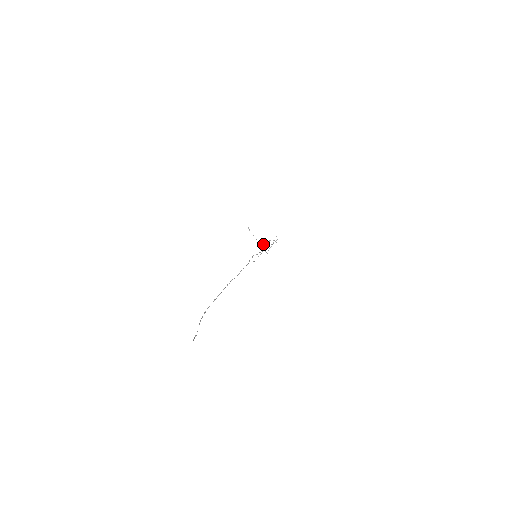
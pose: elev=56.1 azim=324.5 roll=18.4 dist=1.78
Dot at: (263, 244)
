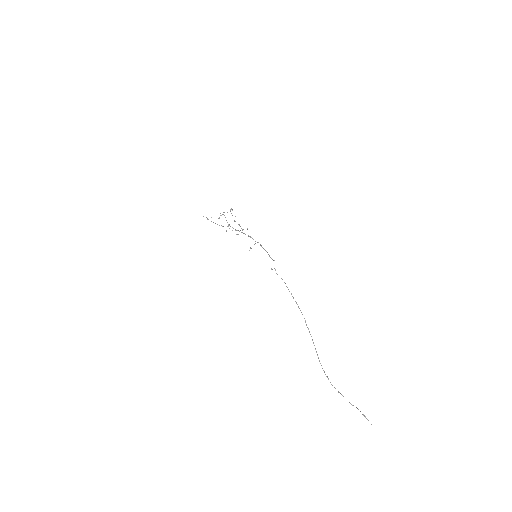
Dot at: (227, 226)
